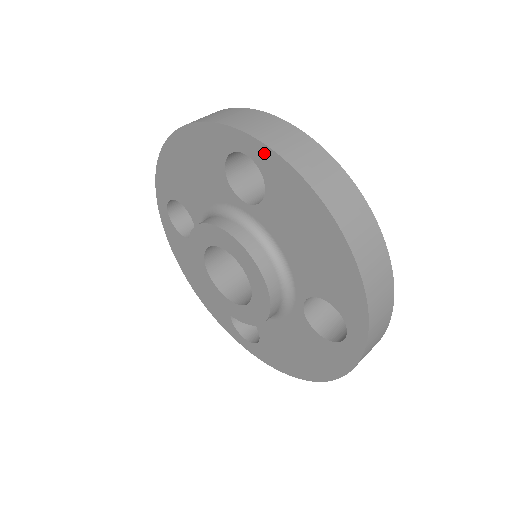
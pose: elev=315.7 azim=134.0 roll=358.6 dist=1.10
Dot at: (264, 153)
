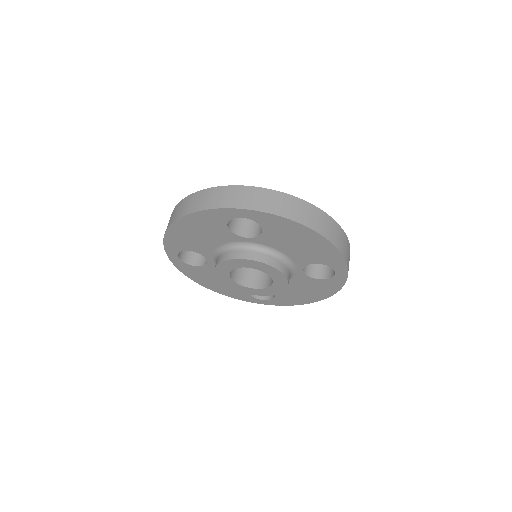
Dot at: (257, 214)
